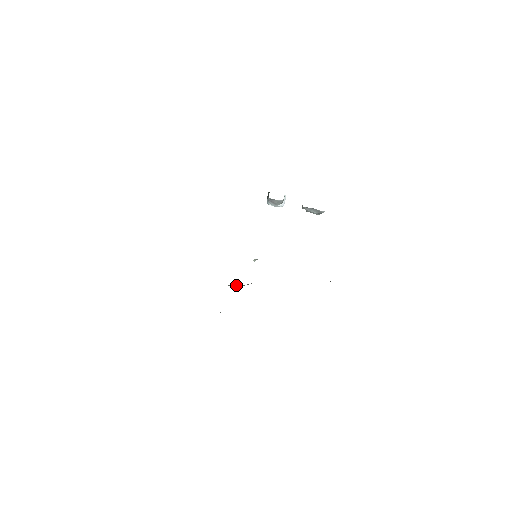
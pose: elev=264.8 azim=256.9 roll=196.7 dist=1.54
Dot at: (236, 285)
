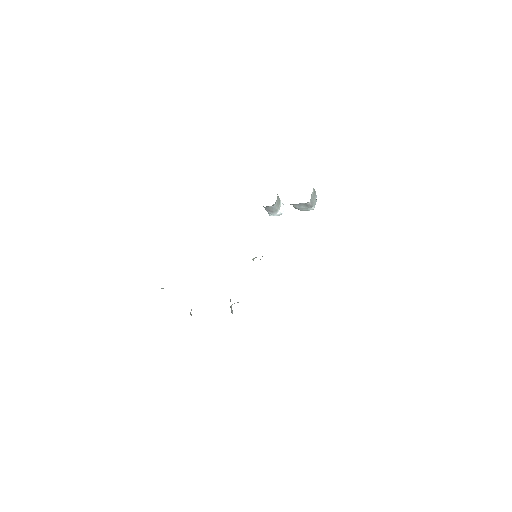
Dot at: occluded
